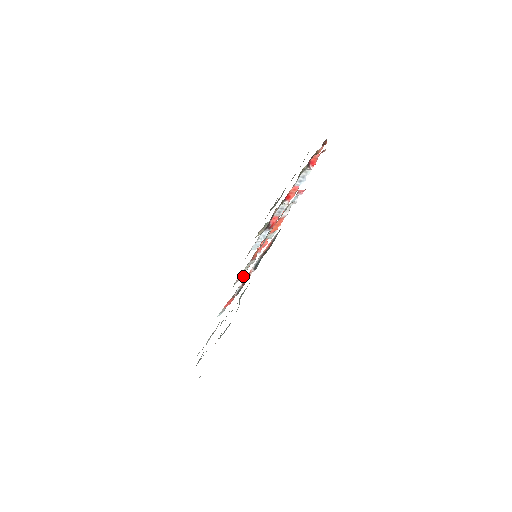
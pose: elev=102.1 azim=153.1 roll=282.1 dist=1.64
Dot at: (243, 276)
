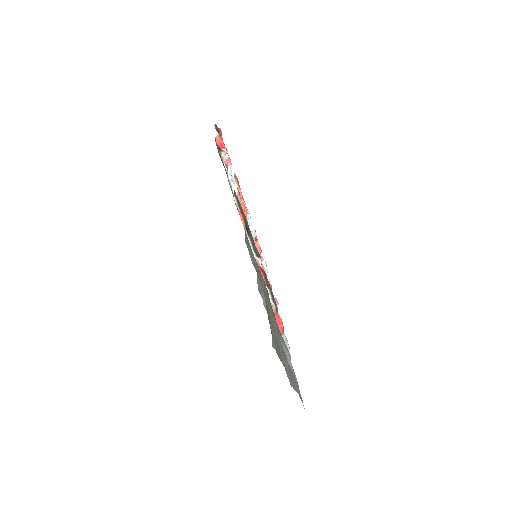
Dot at: occluded
